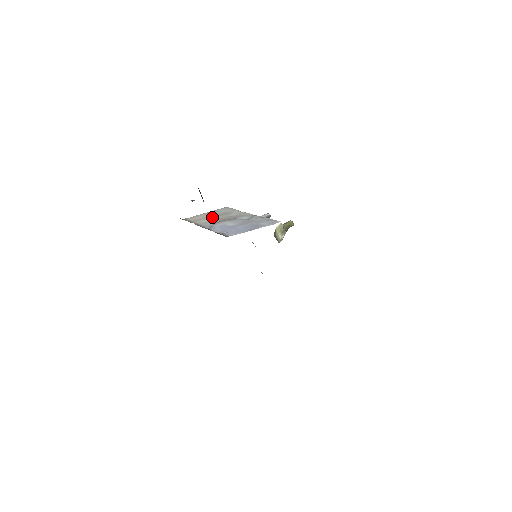
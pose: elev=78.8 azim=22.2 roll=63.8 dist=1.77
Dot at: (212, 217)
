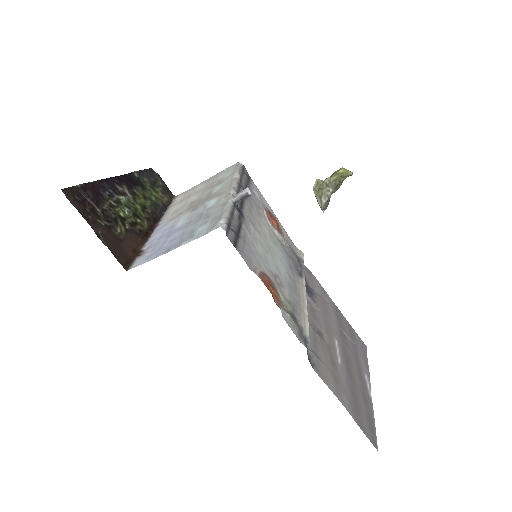
Dot at: (195, 194)
